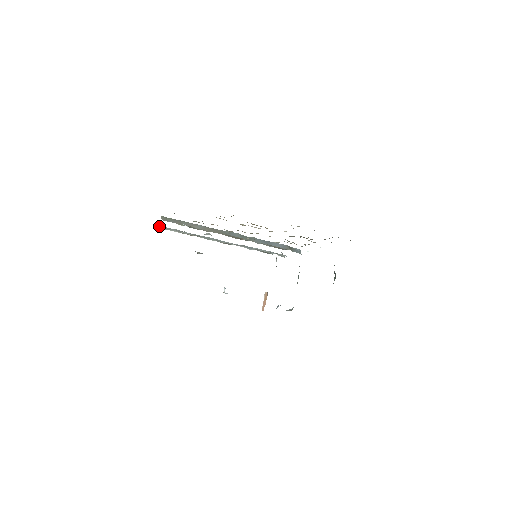
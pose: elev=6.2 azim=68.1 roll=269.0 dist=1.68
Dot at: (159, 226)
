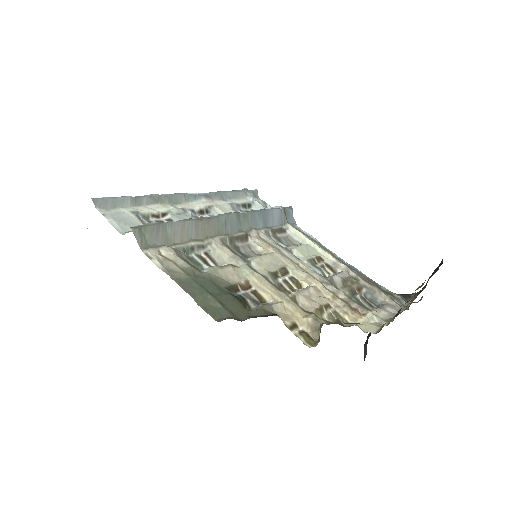
Dot at: (100, 201)
